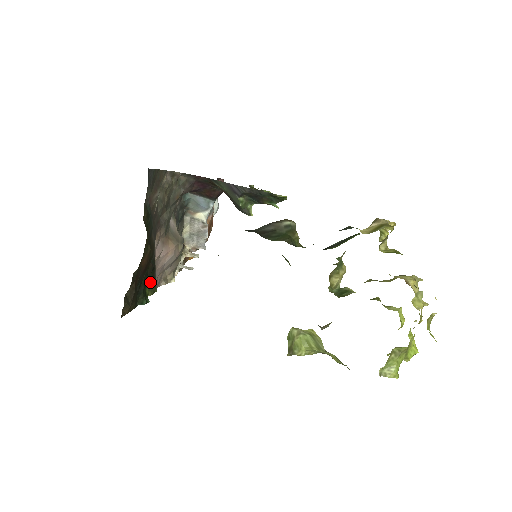
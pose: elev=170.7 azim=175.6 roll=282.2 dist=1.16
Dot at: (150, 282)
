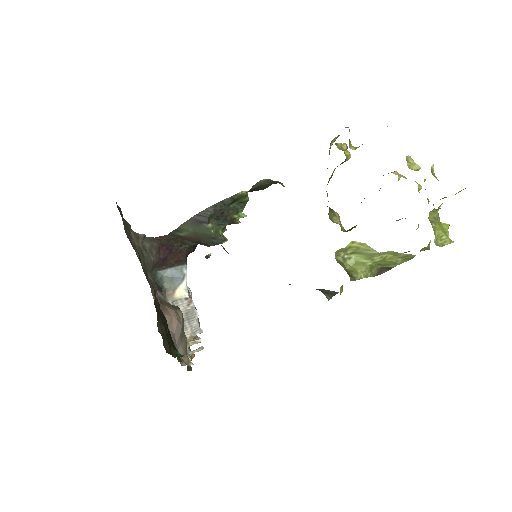
Dot at: (172, 343)
